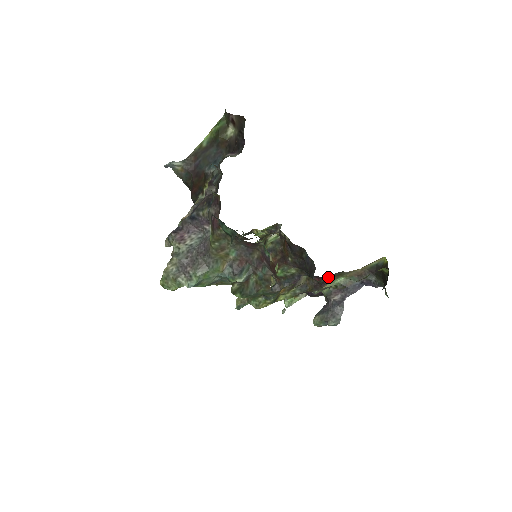
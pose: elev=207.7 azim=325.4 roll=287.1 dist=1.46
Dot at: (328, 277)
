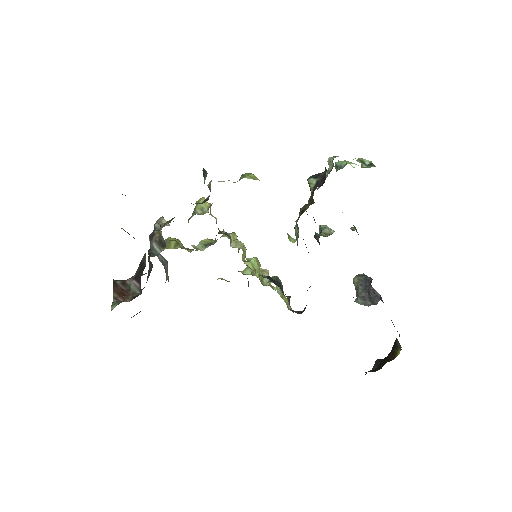
Dot at: occluded
